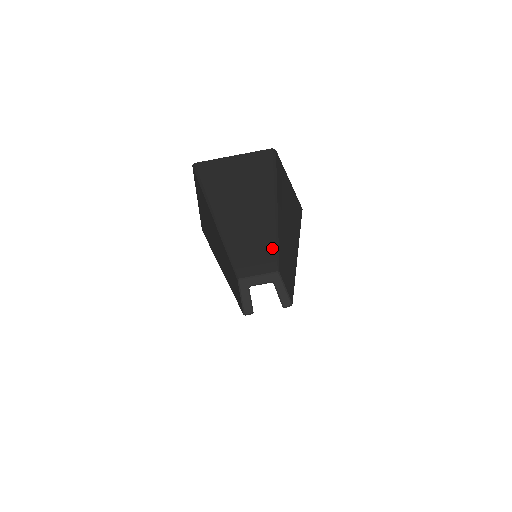
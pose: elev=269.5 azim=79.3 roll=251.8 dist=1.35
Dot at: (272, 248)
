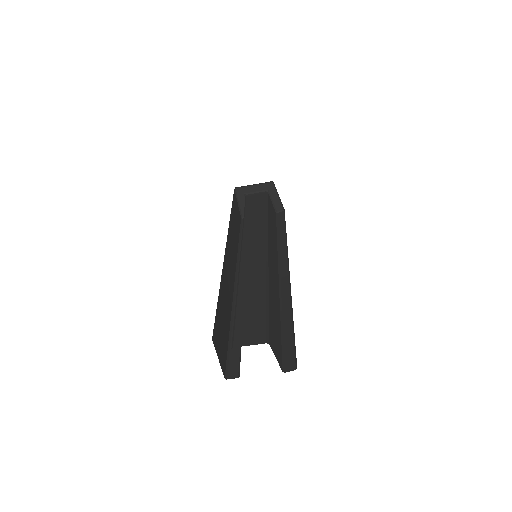
Dot at: occluded
